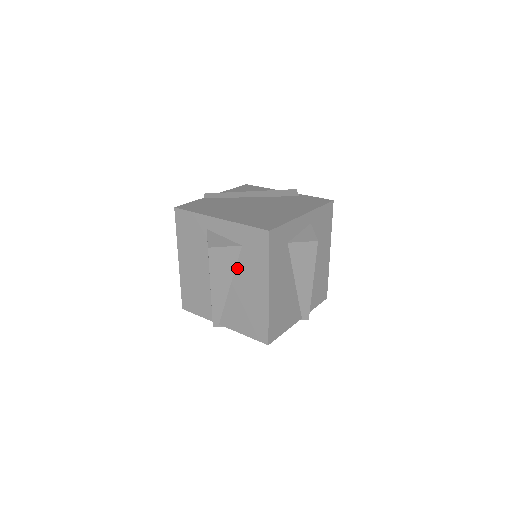
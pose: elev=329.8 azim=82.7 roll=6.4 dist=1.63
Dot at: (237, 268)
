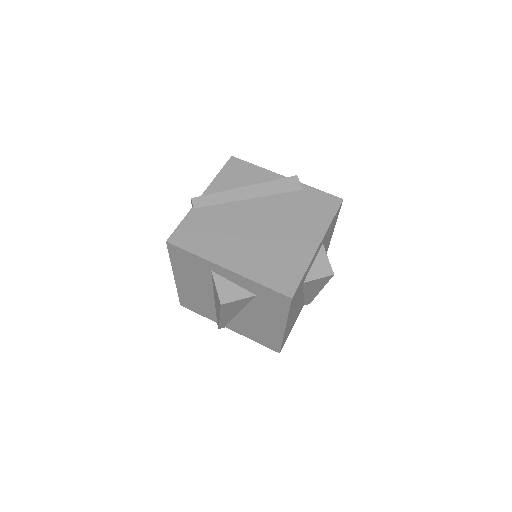
Dot at: (249, 306)
